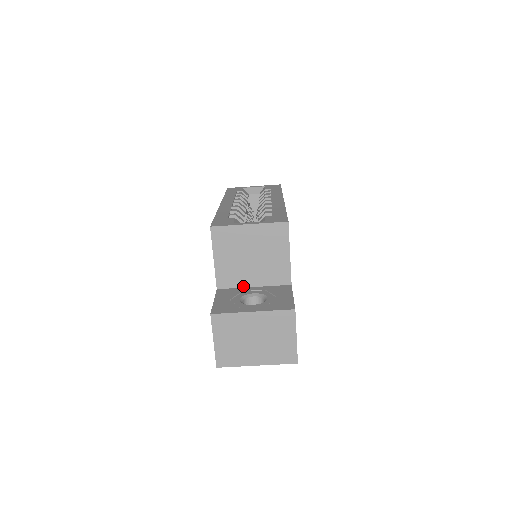
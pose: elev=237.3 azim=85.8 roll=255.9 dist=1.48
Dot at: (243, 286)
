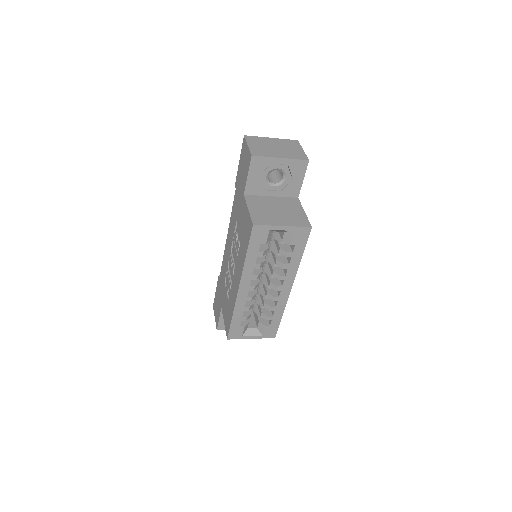
Dot at: occluded
